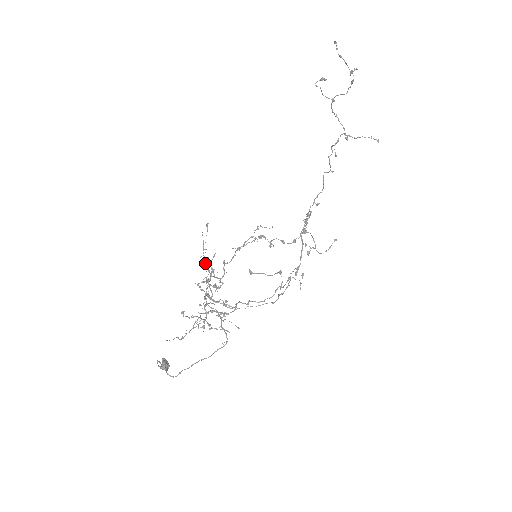
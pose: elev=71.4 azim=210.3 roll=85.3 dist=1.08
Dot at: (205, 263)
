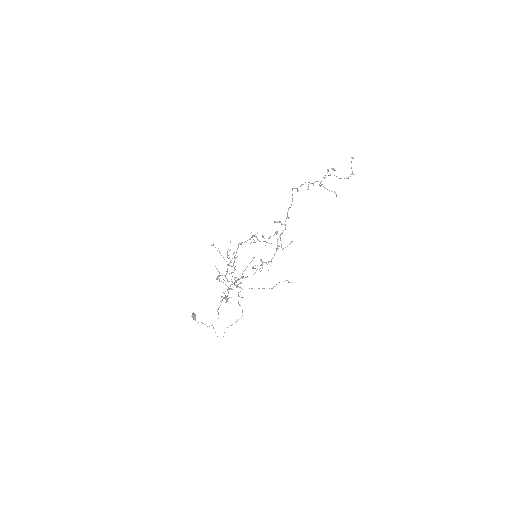
Dot at: occluded
